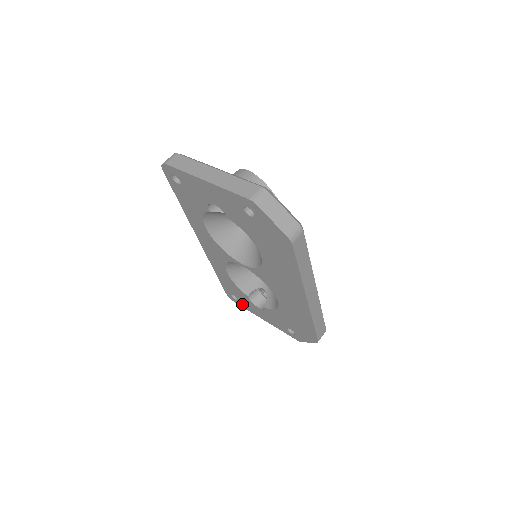
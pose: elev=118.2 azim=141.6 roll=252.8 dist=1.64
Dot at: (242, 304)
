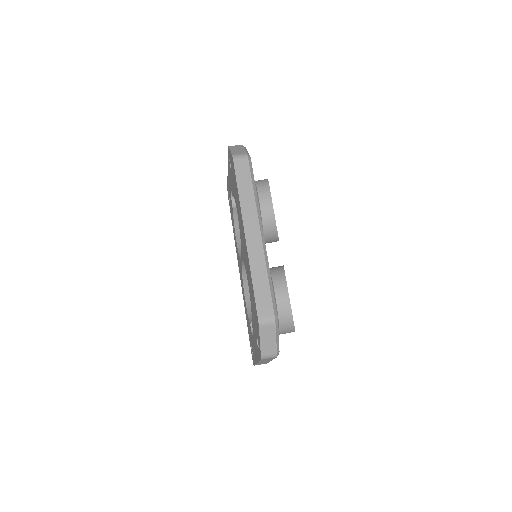
Dot at: occluded
